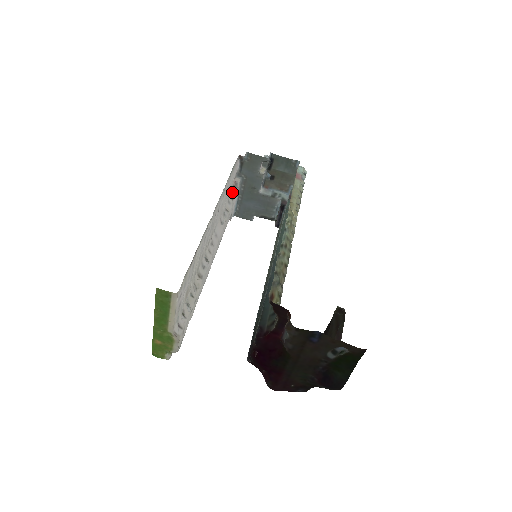
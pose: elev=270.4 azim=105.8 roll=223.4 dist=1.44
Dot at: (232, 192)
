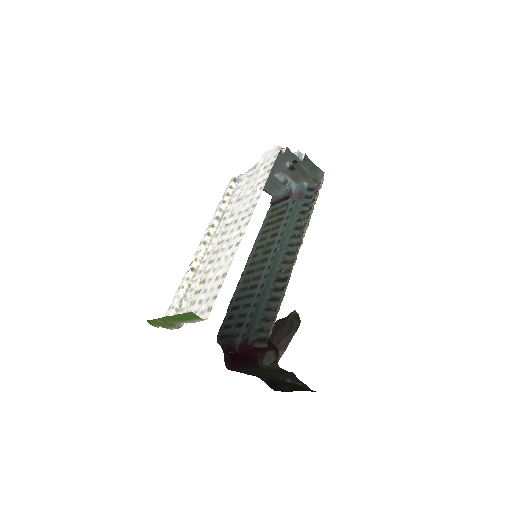
Dot at: (253, 167)
